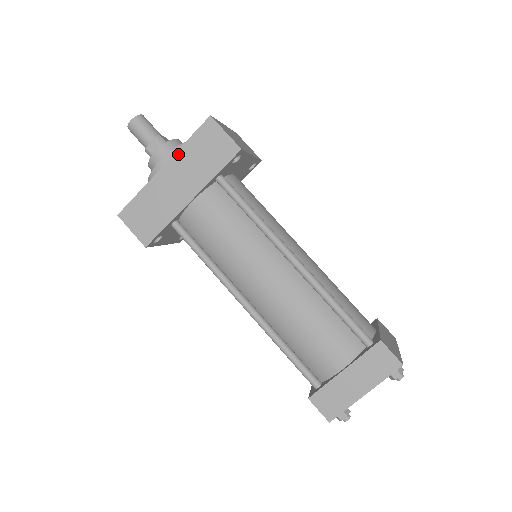
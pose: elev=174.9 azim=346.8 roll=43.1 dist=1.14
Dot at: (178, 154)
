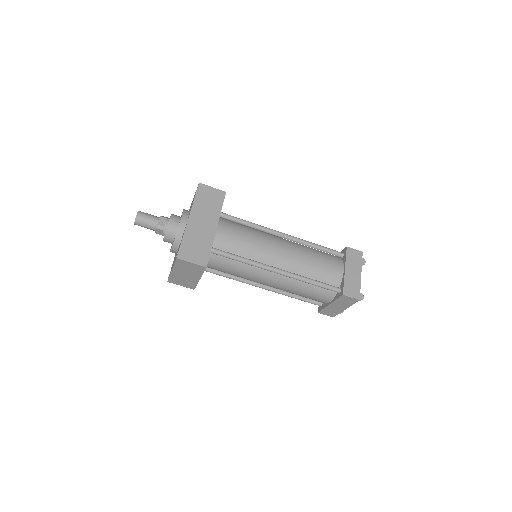
Dot at: (193, 208)
